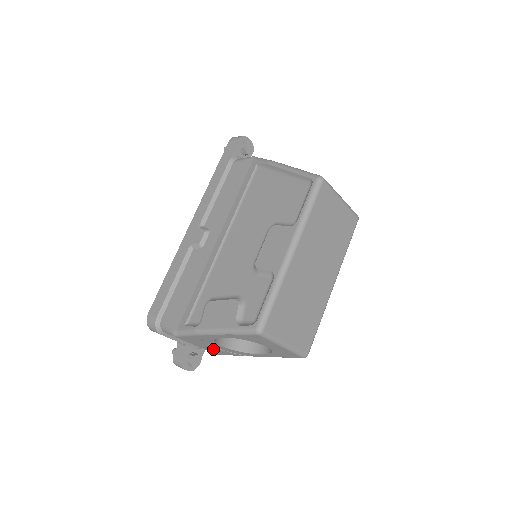
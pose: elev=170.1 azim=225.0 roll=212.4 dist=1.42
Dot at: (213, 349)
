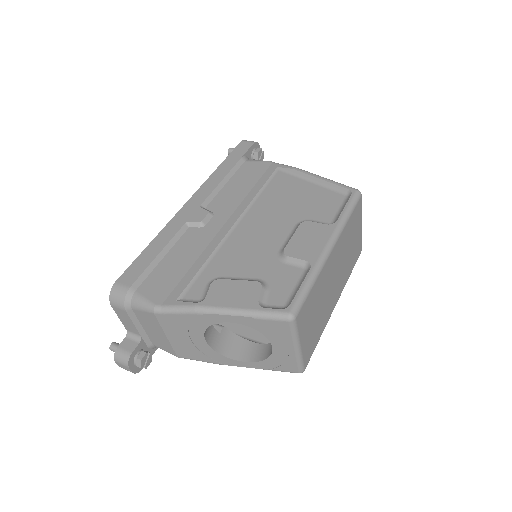
Dot at: (184, 345)
